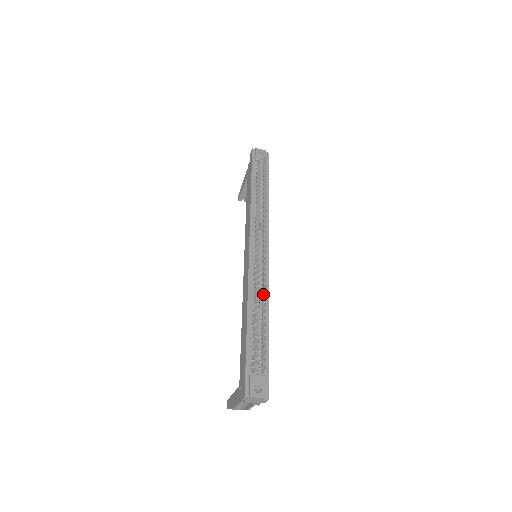
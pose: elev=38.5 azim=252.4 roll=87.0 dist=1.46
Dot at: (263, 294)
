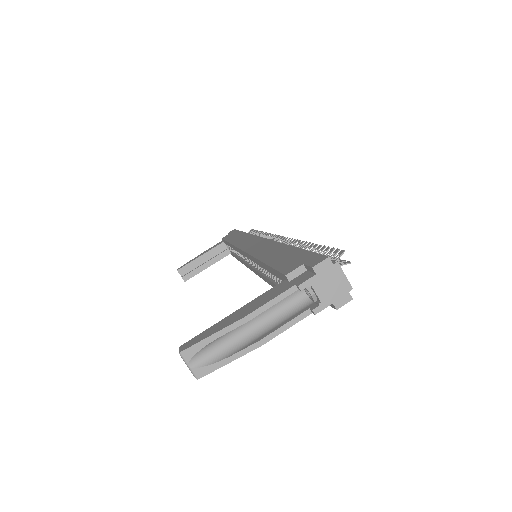
Dot at: occluded
